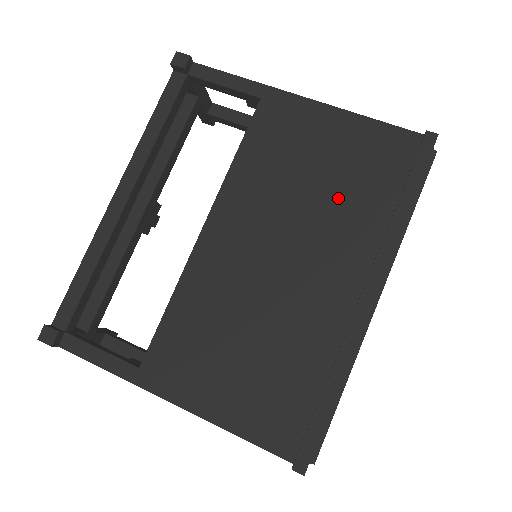
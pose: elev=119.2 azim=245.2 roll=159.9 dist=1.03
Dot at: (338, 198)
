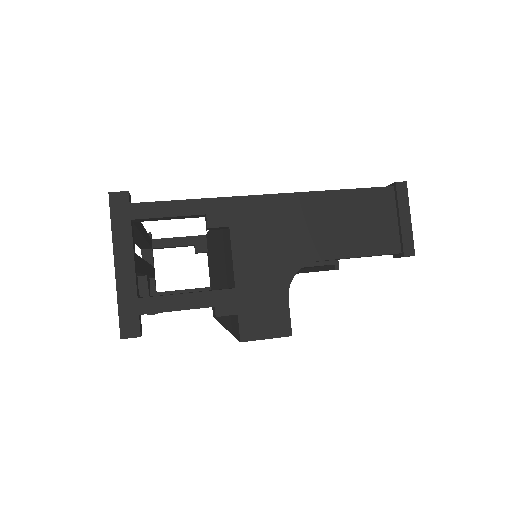
Dot at: occluded
